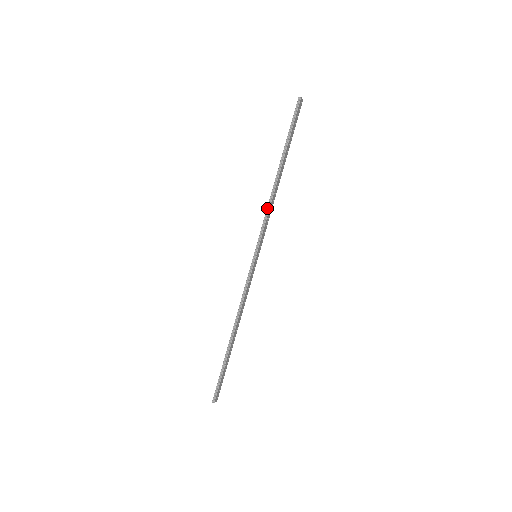
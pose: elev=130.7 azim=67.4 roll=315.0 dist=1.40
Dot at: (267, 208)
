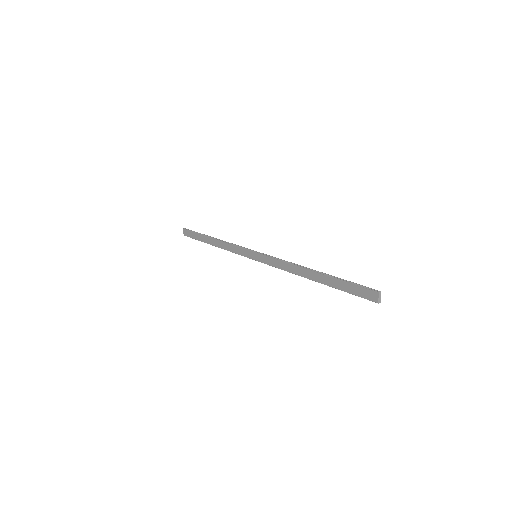
Dot at: (229, 243)
